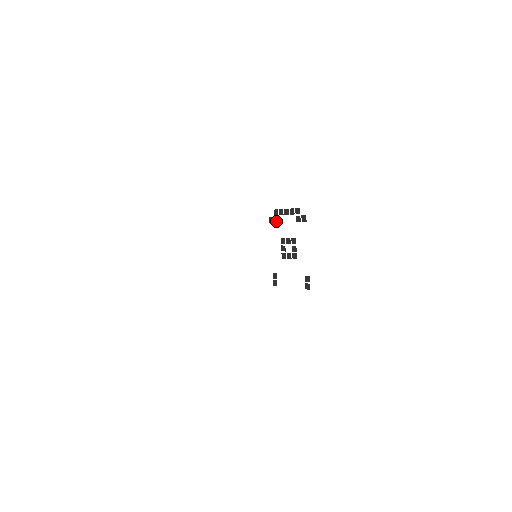
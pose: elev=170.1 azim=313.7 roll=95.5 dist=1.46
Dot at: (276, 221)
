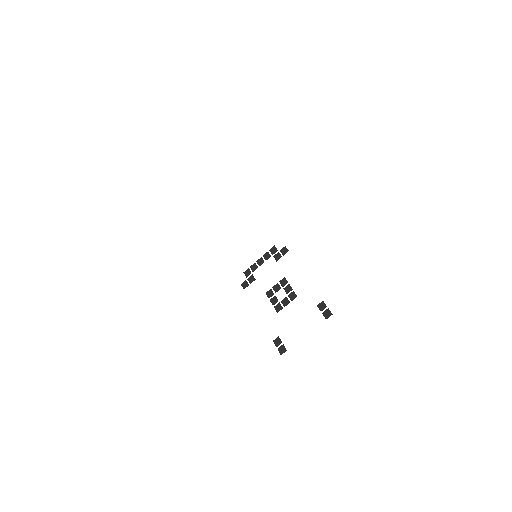
Dot at: (252, 281)
